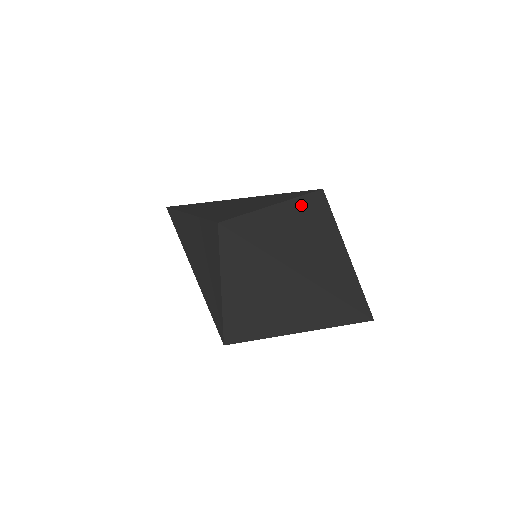
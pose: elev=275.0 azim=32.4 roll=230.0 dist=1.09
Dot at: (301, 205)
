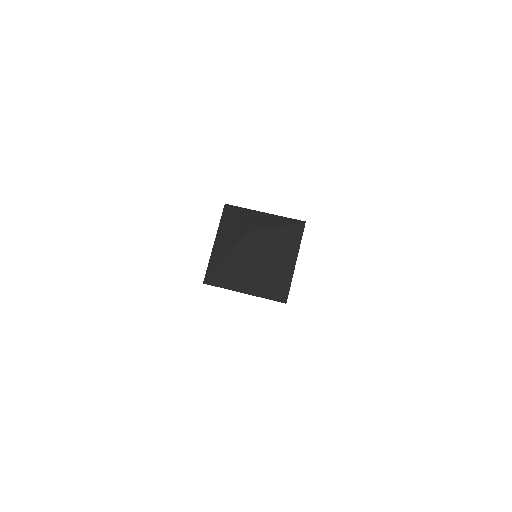
Dot at: (280, 217)
